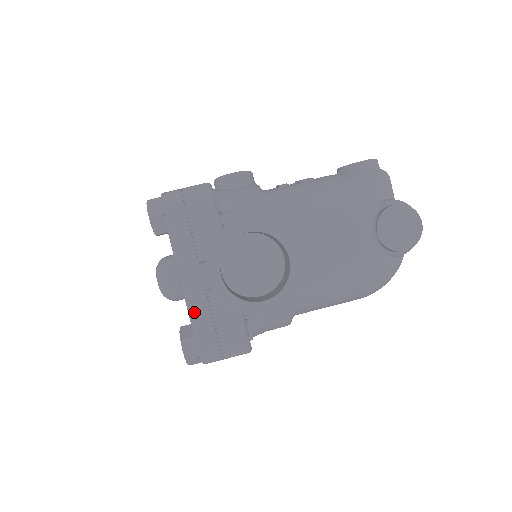
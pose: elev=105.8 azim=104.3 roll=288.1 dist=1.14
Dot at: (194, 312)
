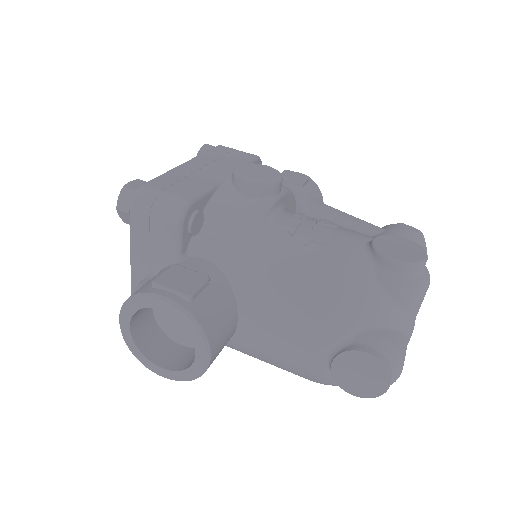
Dot at: occluded
